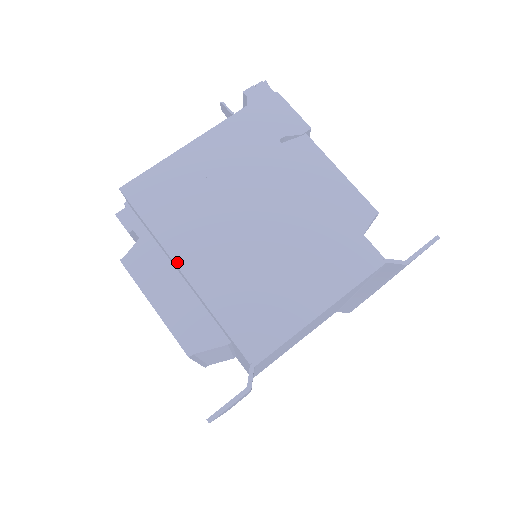
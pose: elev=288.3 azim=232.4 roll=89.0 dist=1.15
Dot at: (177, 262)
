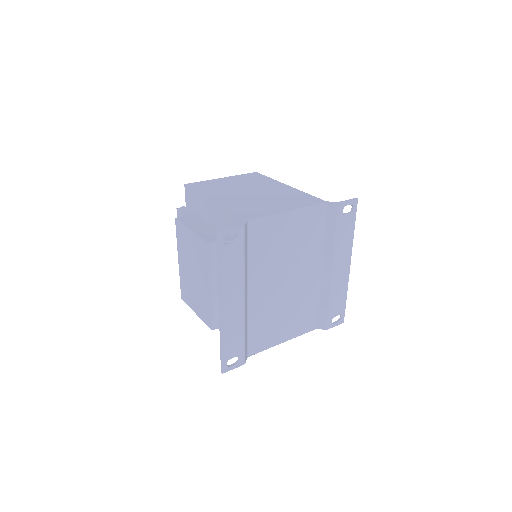
Dot at: (210, 198)
